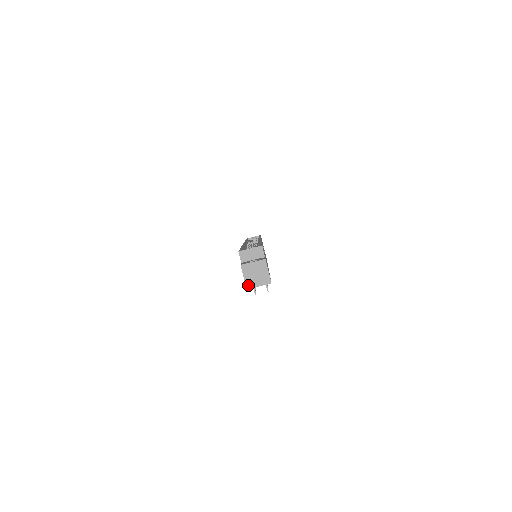
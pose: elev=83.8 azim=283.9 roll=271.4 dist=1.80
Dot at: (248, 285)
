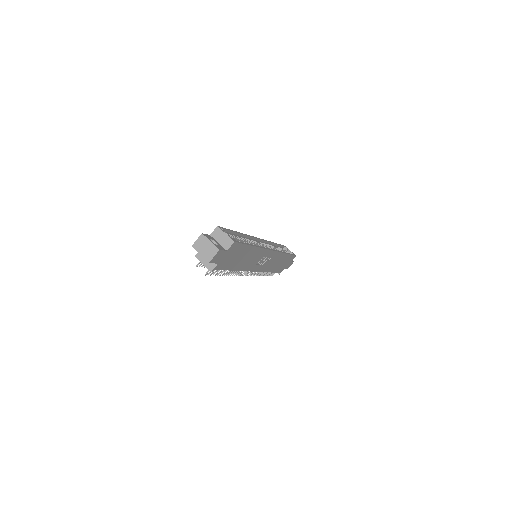
Dot at: (198, 254)
